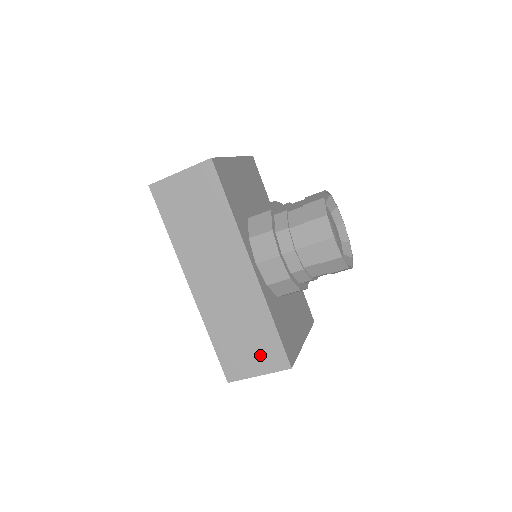
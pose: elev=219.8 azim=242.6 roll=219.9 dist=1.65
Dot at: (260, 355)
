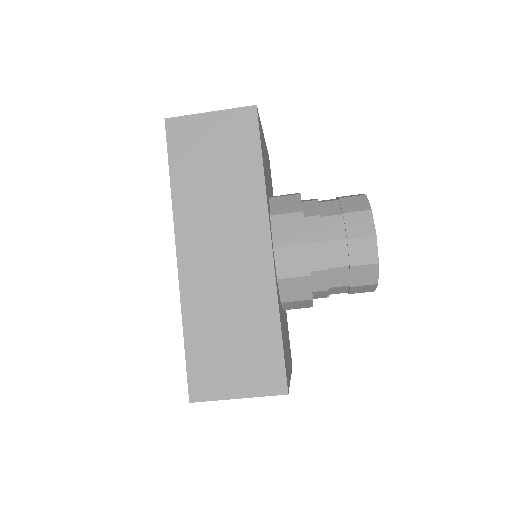
Dot at: (248, 368)
